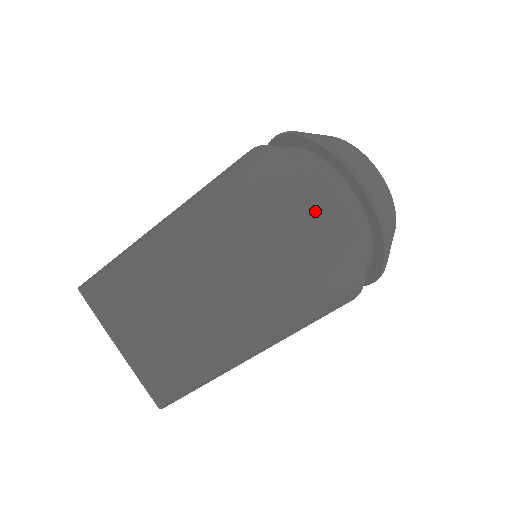
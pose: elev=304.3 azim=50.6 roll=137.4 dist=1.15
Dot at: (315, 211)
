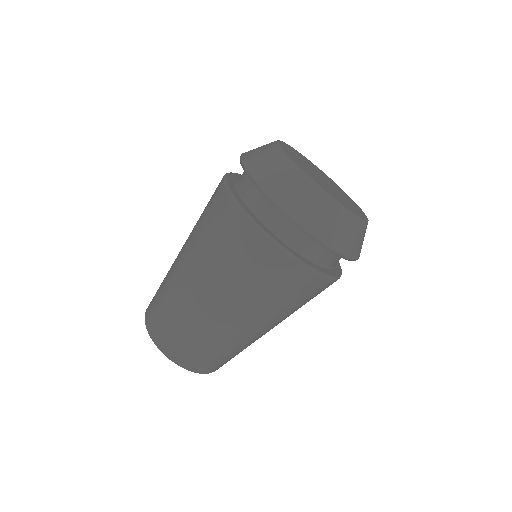
Dot at: (297, 284)
